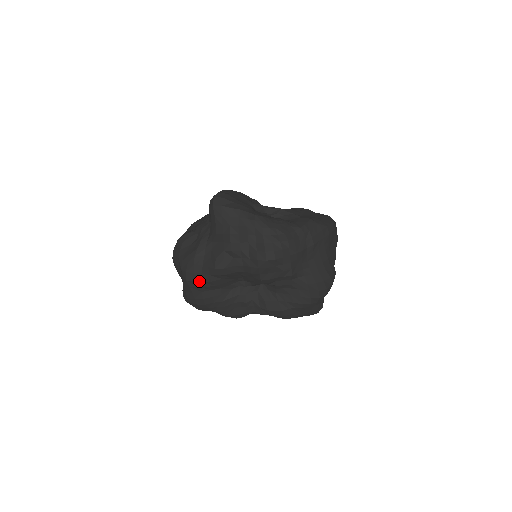
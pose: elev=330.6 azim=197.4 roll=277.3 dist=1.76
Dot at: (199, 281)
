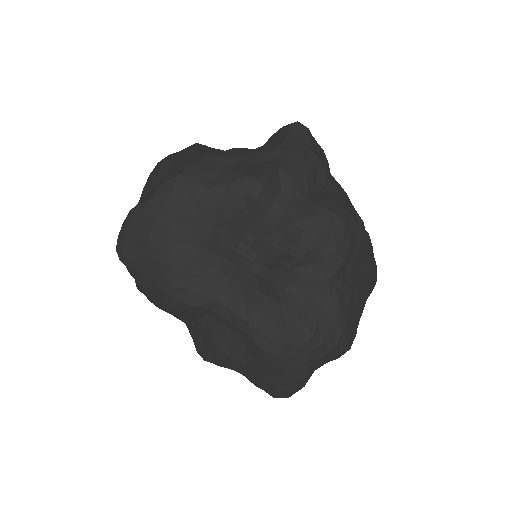
Dot at: (203, 184)
